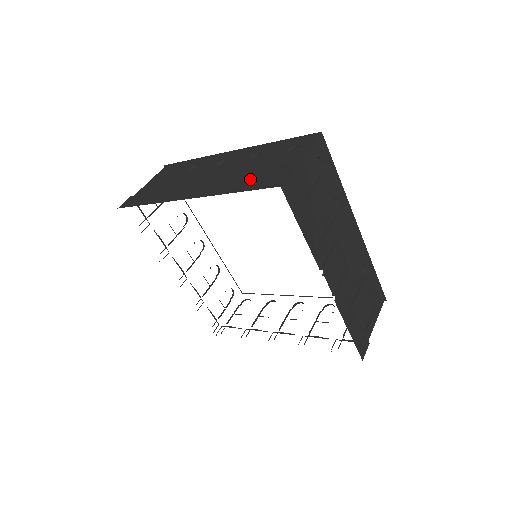
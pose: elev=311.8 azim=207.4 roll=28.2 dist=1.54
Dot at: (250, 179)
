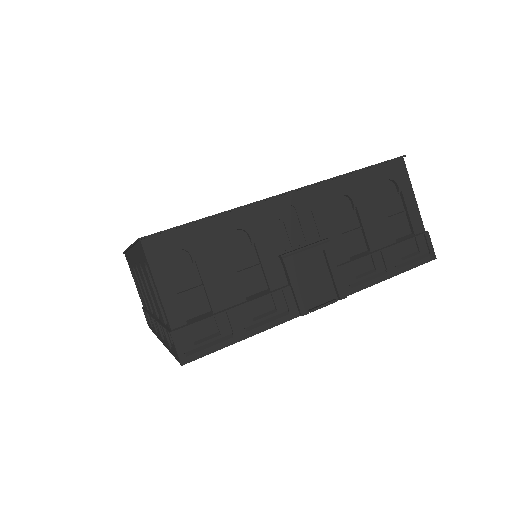
Dot at: (163, 331)
